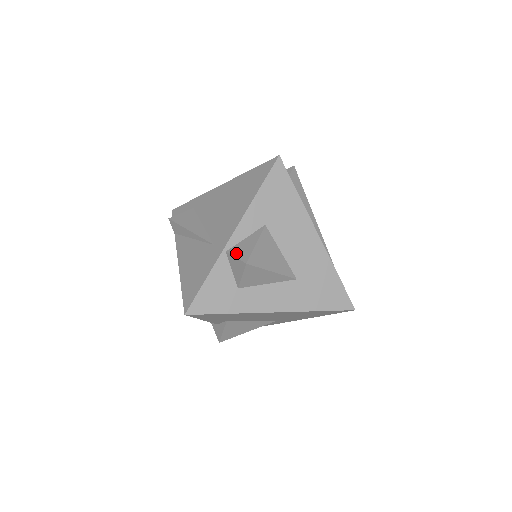
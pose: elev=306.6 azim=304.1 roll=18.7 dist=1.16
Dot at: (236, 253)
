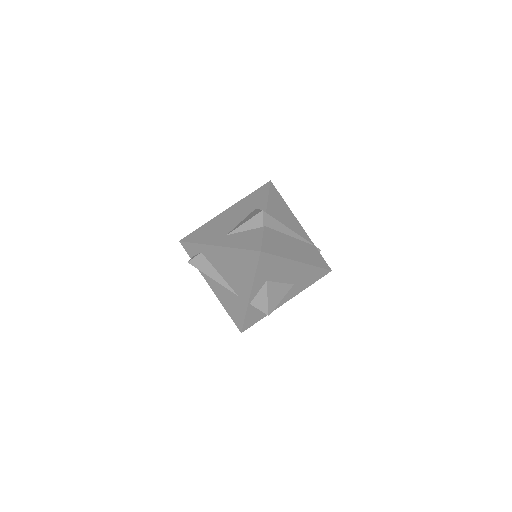
Dot at: (258, 306)
